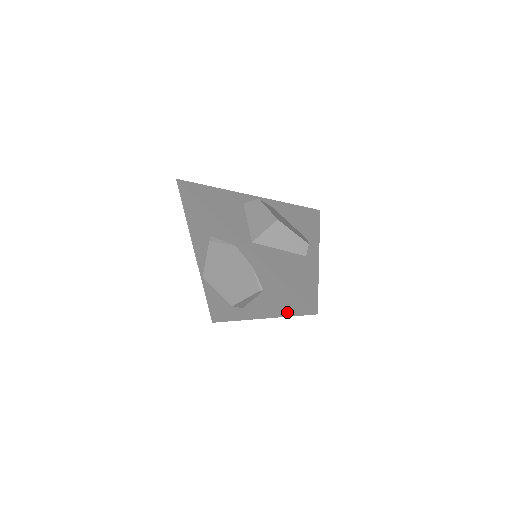
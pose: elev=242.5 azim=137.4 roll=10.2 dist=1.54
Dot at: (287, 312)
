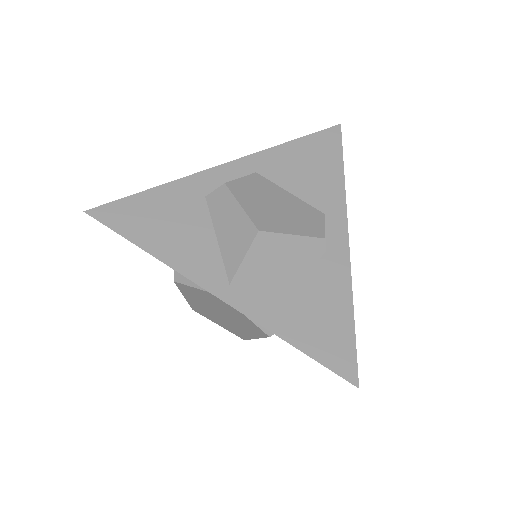
Dot at: occluded
